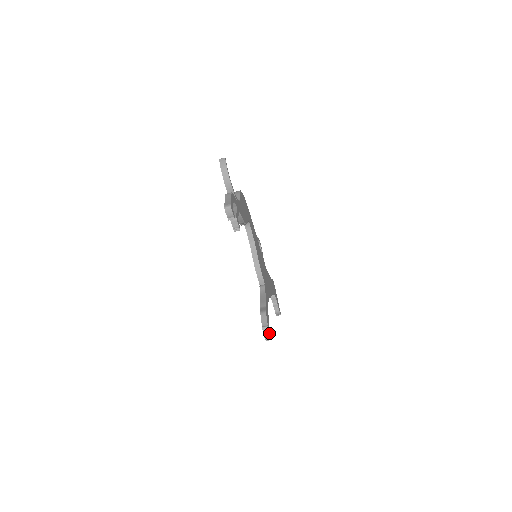
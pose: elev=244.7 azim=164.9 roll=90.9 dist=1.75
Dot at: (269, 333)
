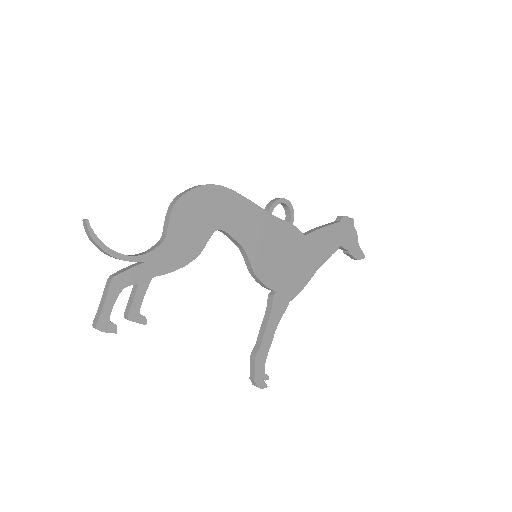
Dot at: (258, 387)
